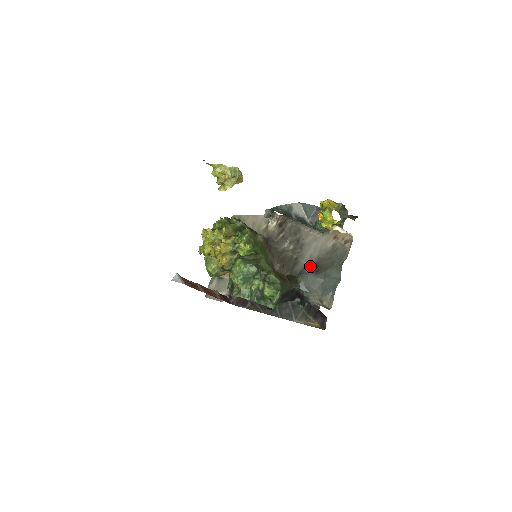
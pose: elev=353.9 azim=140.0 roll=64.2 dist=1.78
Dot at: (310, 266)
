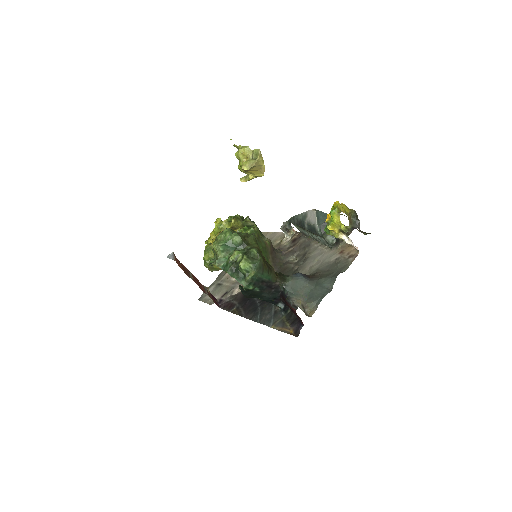
Dot at: occluded
